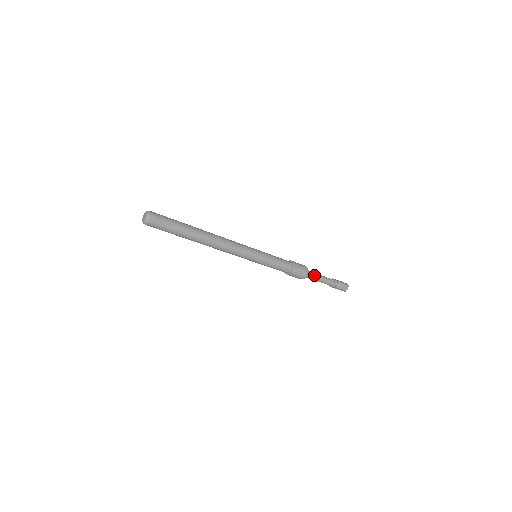
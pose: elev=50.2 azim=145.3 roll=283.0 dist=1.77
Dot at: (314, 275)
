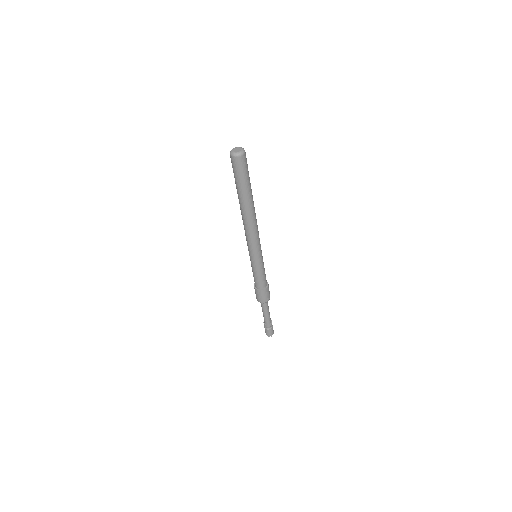
Dot at: (268, 306)
